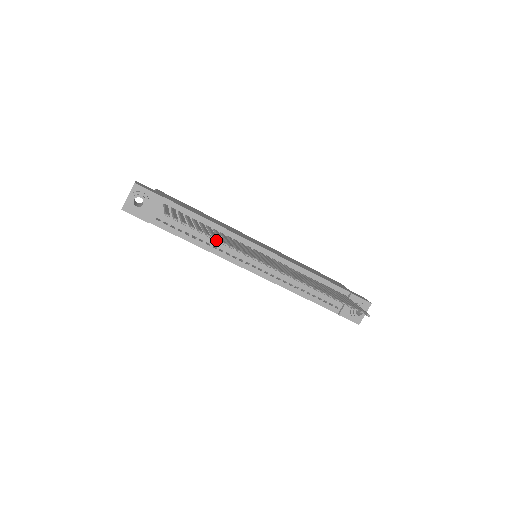
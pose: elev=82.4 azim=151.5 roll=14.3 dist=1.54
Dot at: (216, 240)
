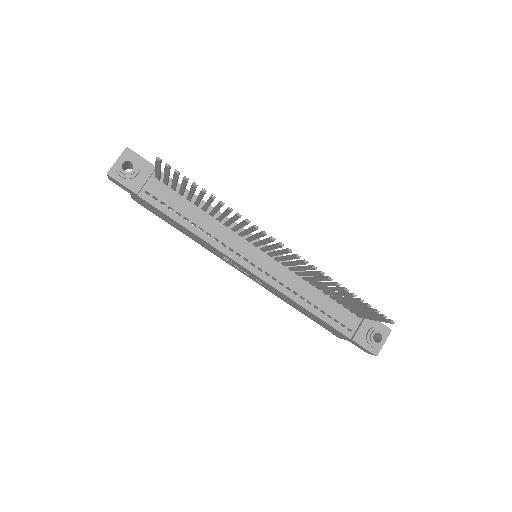
Dot at: (213, 196)
